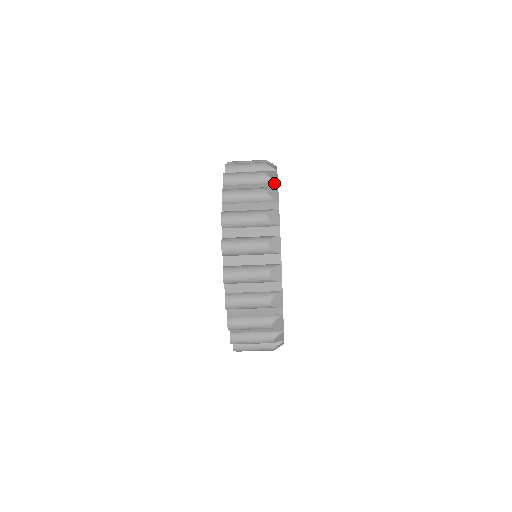
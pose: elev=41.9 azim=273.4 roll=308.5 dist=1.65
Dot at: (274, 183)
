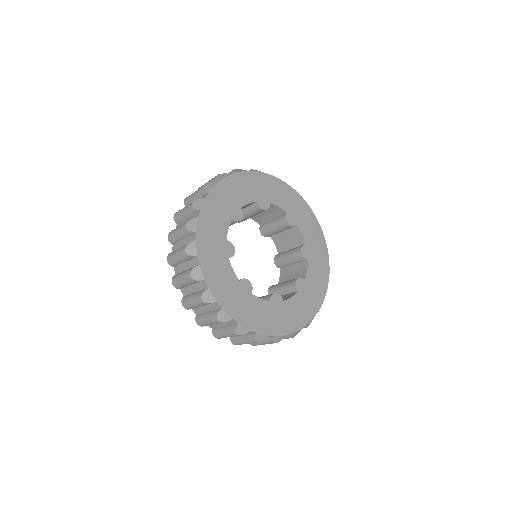
Dot at: (194, 233)
